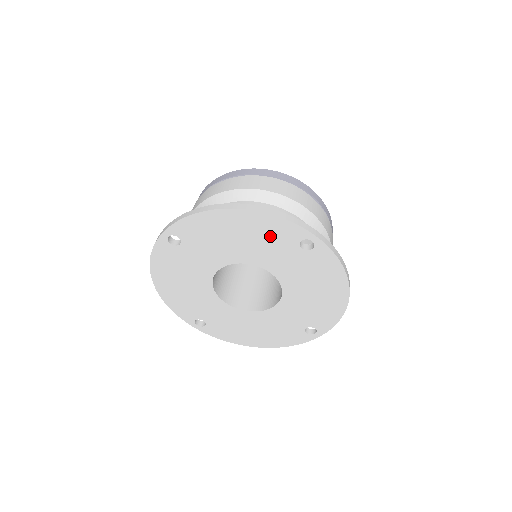
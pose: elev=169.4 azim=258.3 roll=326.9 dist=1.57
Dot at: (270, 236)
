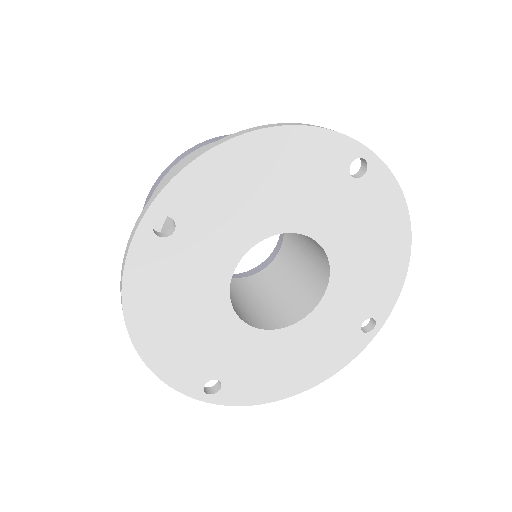
Dot at: (310, 168)
